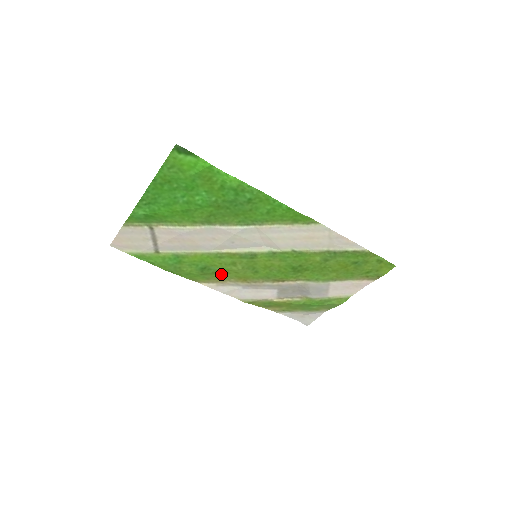
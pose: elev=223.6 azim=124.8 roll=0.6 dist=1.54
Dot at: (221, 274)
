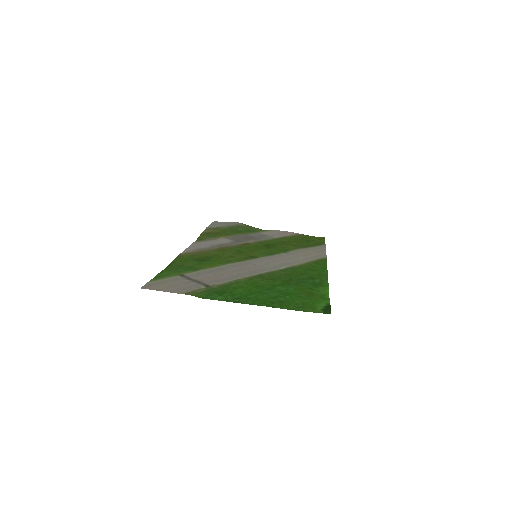
Dot at: (210, 255)
